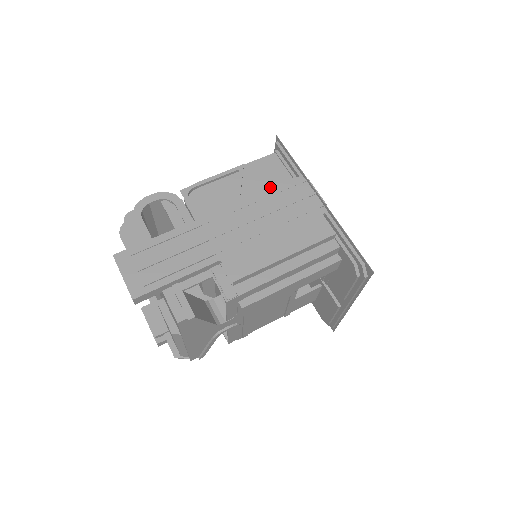
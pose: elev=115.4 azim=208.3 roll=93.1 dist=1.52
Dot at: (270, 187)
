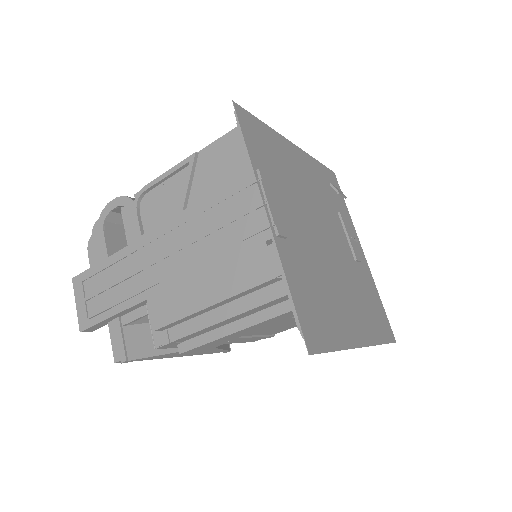
Dot at: occluded
